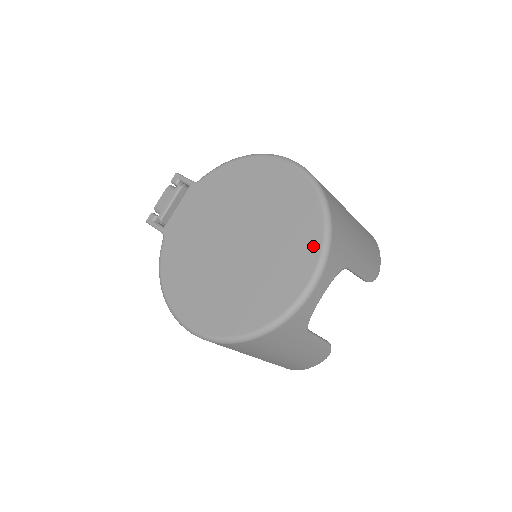
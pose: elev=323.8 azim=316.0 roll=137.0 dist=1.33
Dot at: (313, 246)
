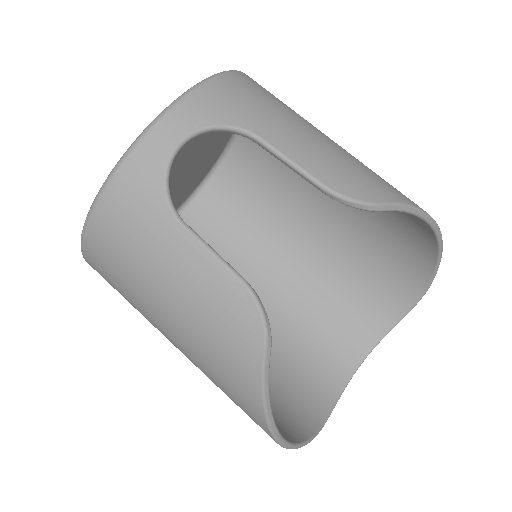
Dot at: occluded
